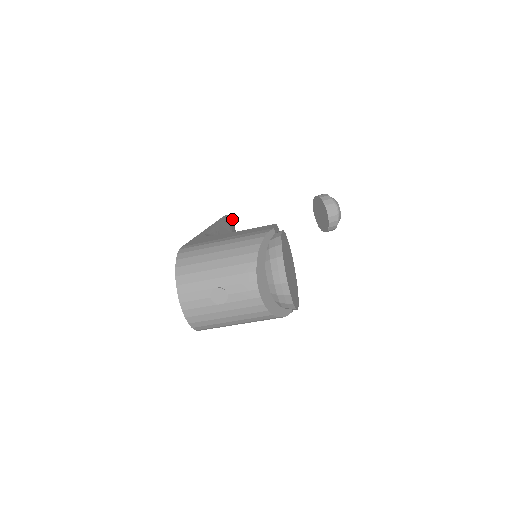
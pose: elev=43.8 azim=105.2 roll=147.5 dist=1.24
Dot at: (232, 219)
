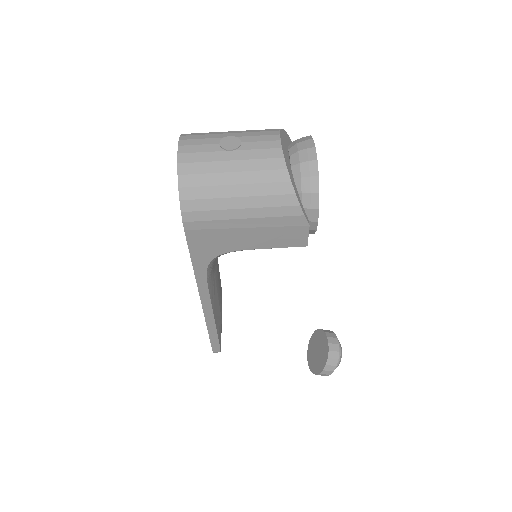
Dot at: occluded
